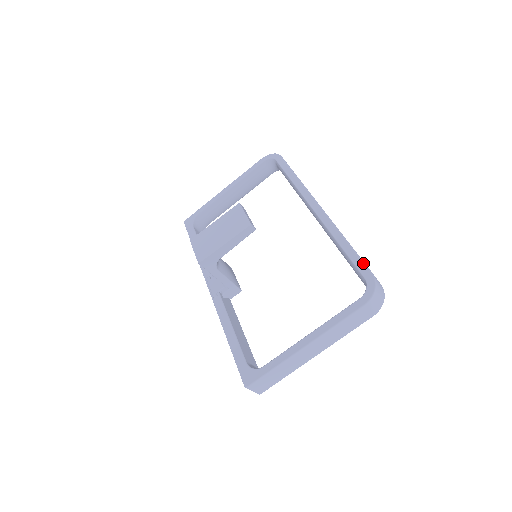
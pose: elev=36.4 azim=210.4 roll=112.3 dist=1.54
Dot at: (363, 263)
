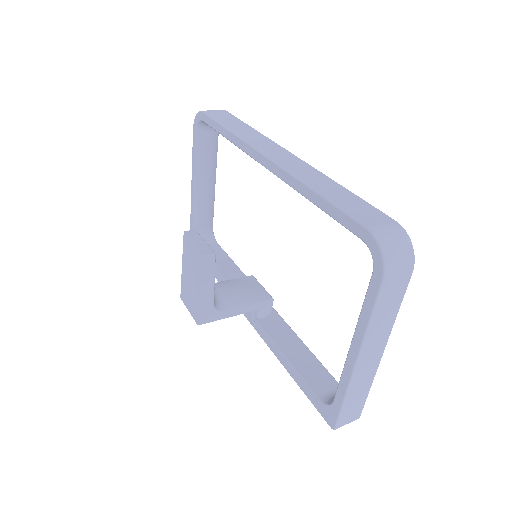
Dot at: (347, 217)
